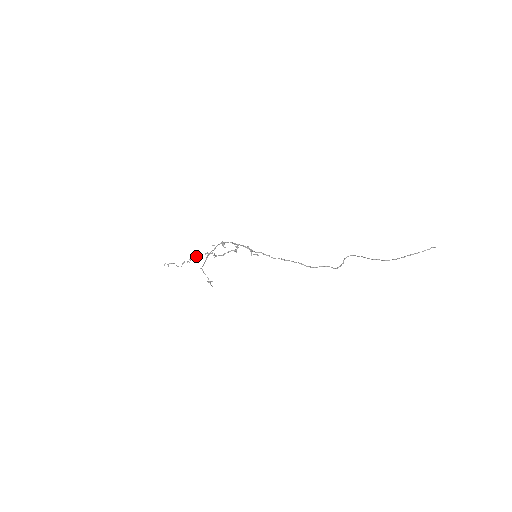
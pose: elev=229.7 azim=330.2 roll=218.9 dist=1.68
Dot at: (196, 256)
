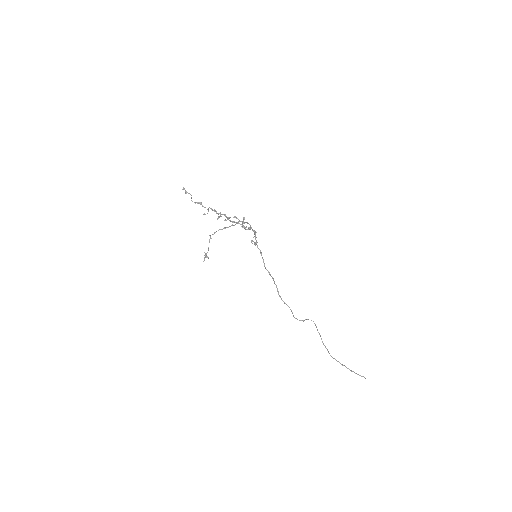
Dot at: (215, 210)
